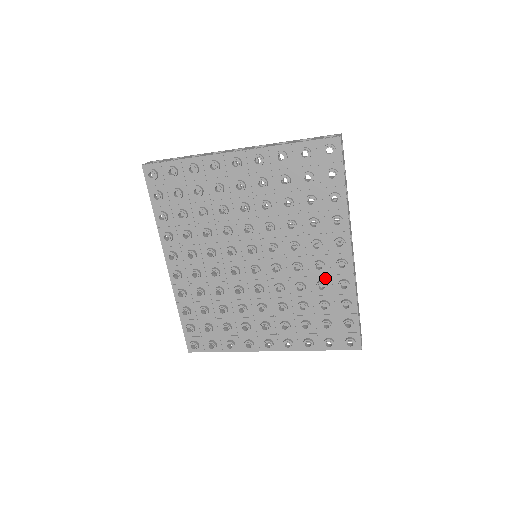
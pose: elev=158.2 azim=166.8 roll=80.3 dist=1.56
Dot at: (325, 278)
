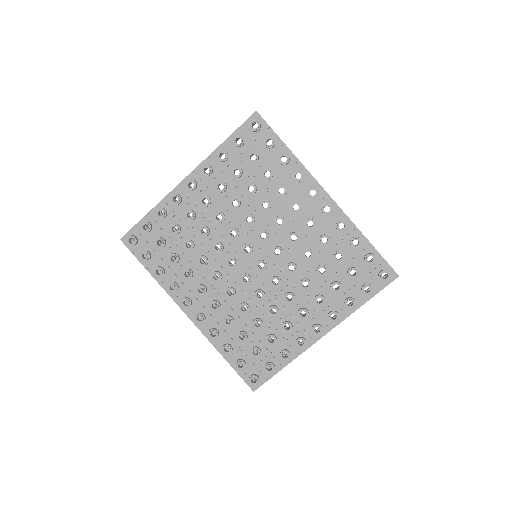
Dot at: (322, 232)
